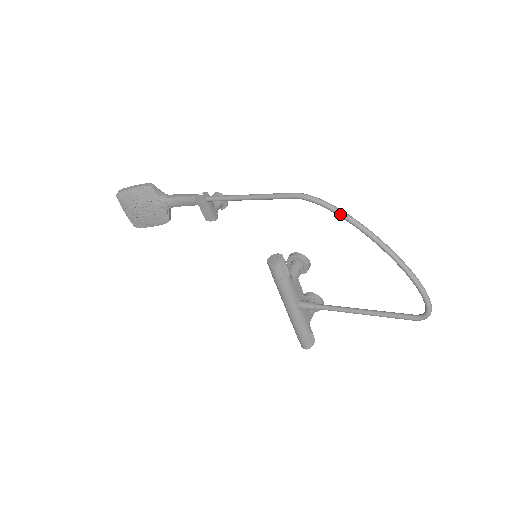
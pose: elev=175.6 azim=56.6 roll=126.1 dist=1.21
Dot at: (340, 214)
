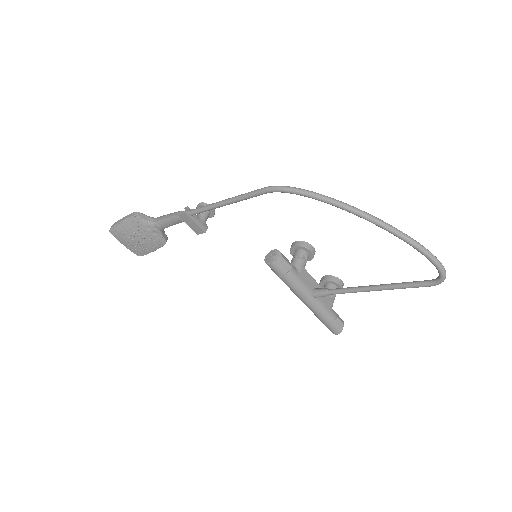
Dot at: (315, 198)
